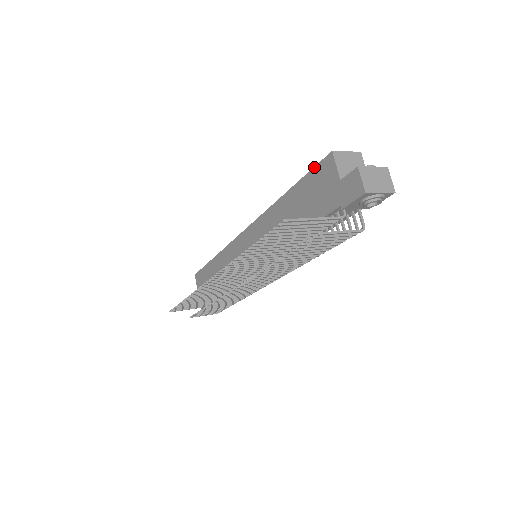
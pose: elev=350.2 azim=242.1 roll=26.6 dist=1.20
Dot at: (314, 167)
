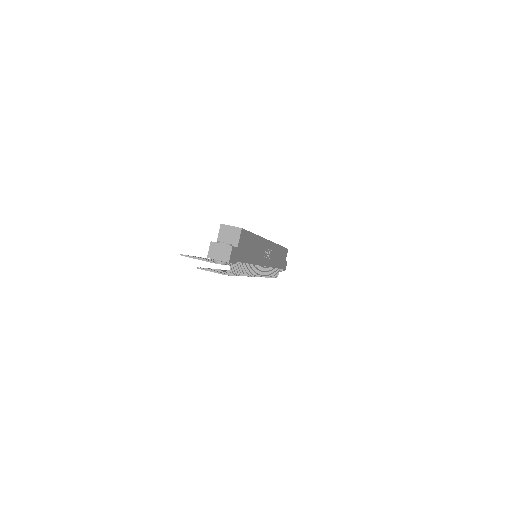
Dot at: occluded
